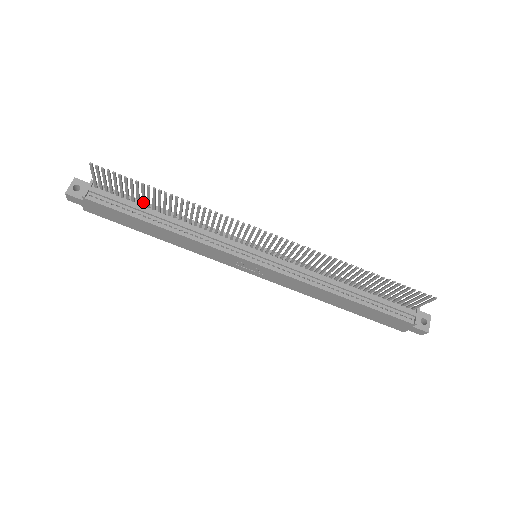
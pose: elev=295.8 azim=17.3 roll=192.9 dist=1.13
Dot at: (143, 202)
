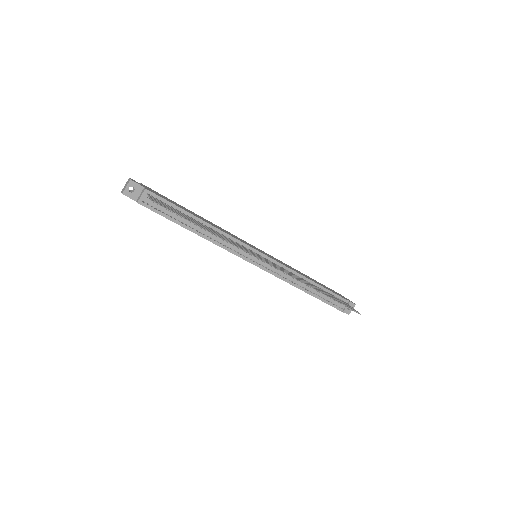
Dot at: (184, 215)
